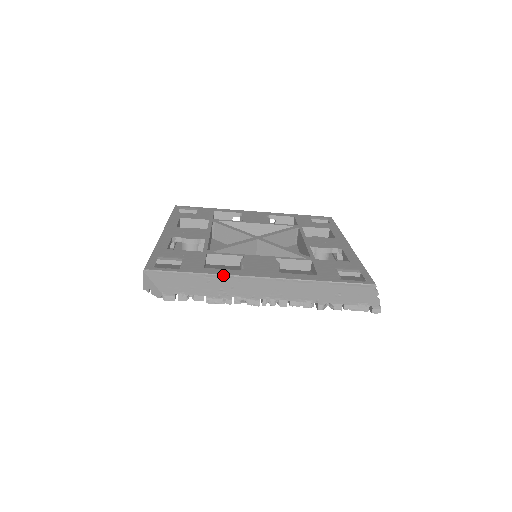
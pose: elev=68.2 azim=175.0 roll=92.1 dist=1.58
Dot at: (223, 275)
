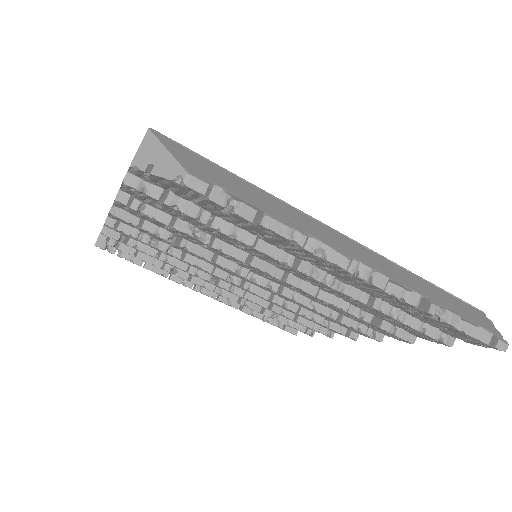
Dot at: (285, 202)
